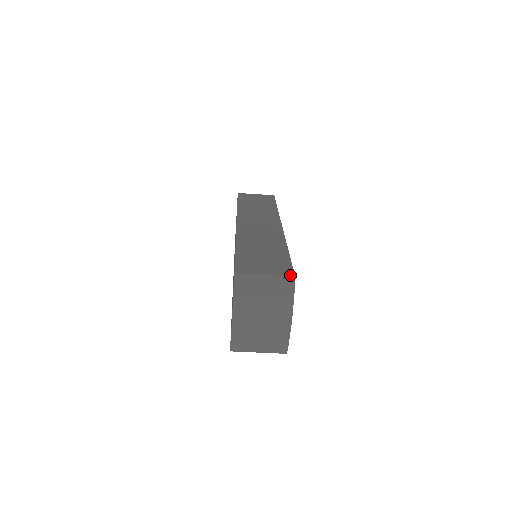
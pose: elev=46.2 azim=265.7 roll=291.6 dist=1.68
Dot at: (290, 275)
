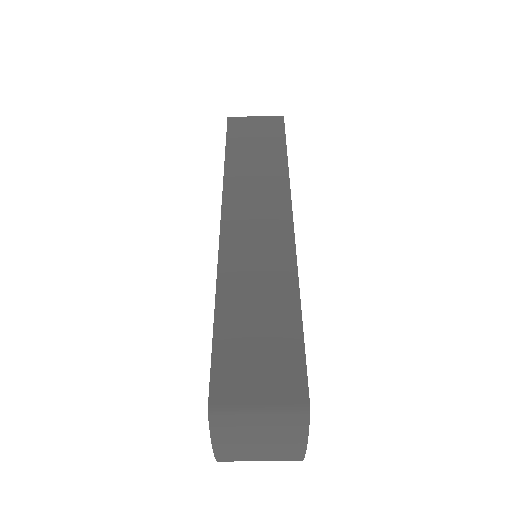
Dot at: (301, 403)
